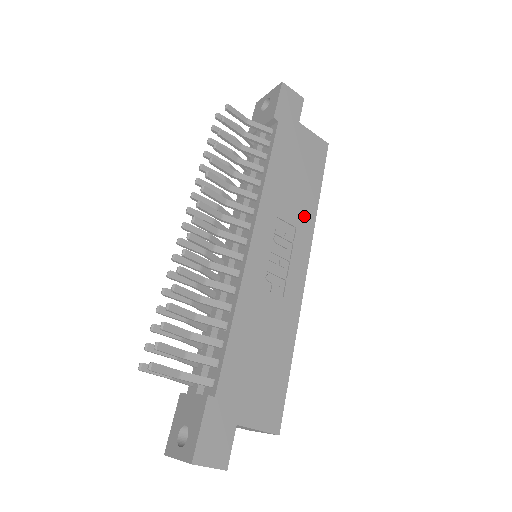
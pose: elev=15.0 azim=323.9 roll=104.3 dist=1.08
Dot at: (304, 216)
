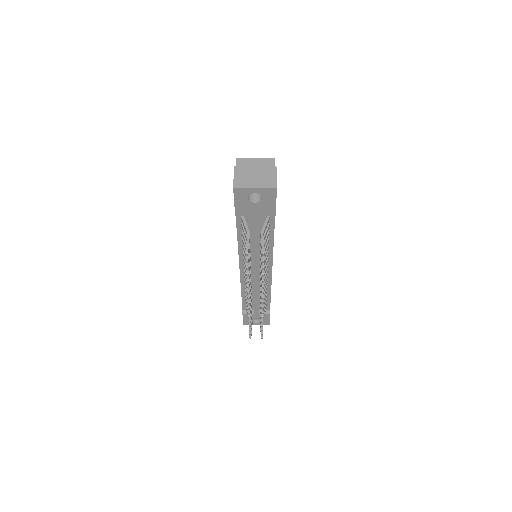
Dot at: occluded
